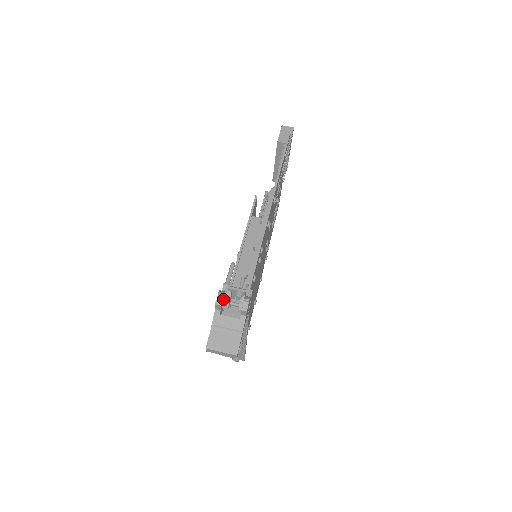
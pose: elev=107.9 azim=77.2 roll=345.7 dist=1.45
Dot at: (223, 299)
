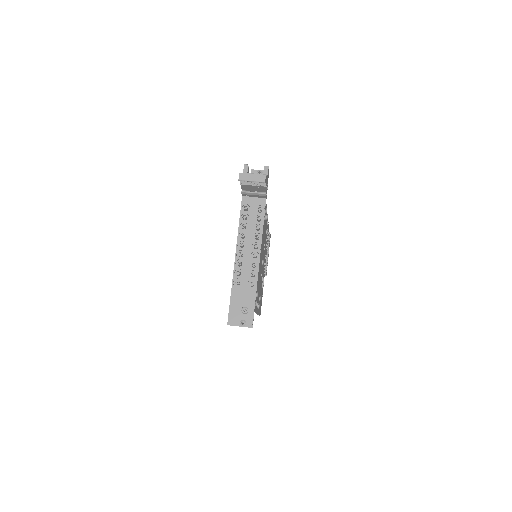
Dot at: occluded
